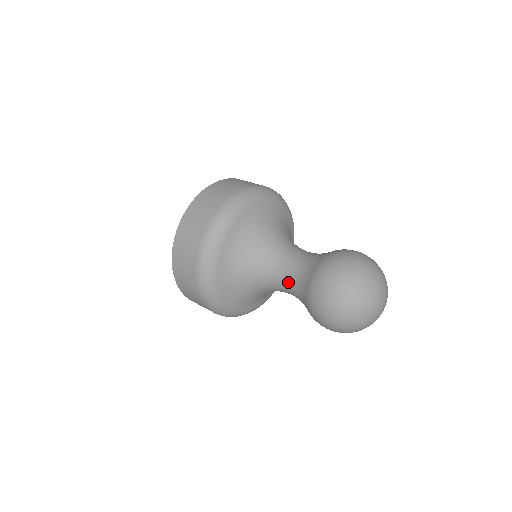
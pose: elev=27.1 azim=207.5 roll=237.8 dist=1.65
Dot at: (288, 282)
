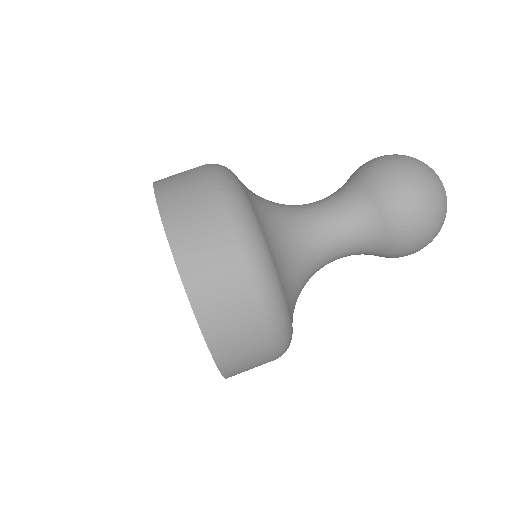
Dot at: (340, 224)
